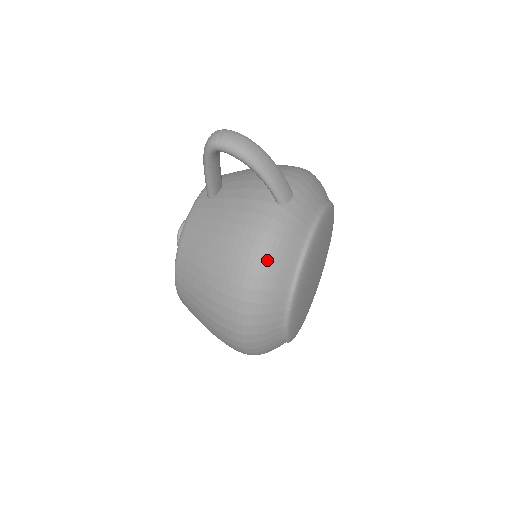
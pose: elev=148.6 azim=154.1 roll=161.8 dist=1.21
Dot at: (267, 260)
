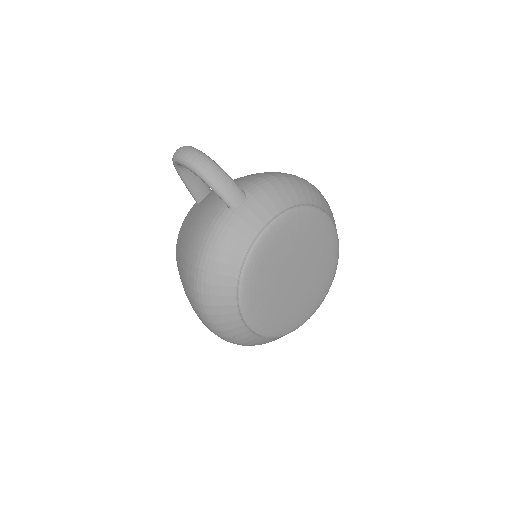
Dot at: (210, 257)
